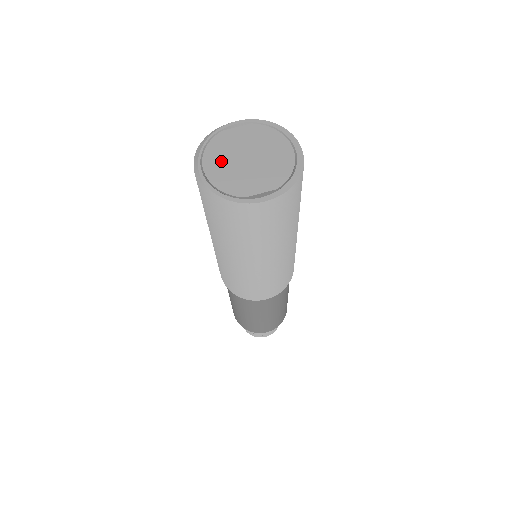
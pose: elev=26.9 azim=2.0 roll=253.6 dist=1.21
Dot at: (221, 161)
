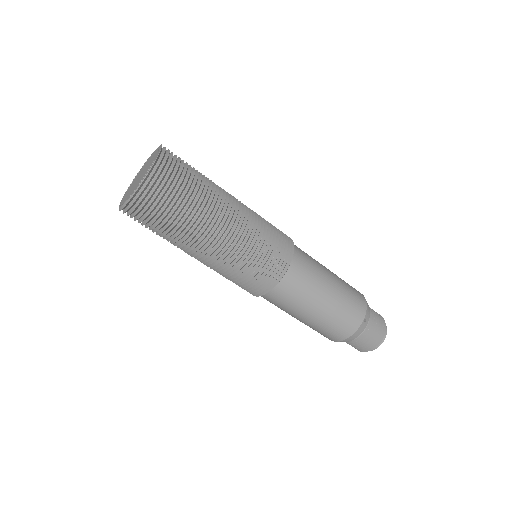
Dot at: (128, 193)
